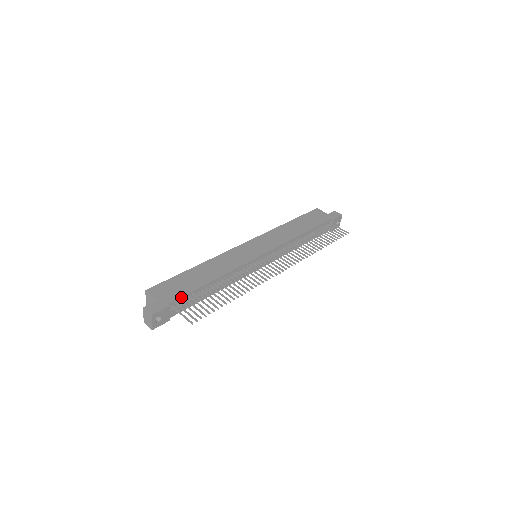
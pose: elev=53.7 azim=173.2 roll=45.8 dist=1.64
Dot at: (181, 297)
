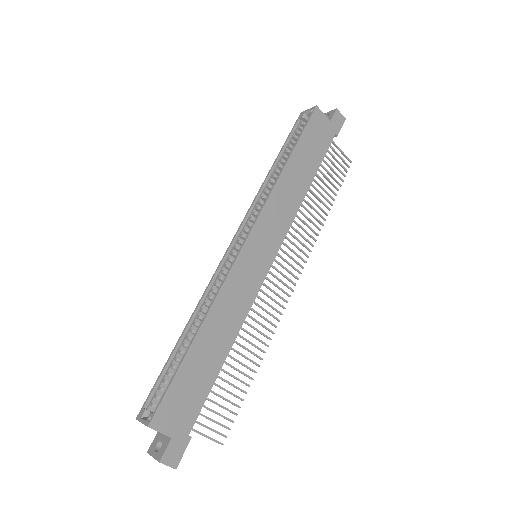
Dot at: (199, 412)
